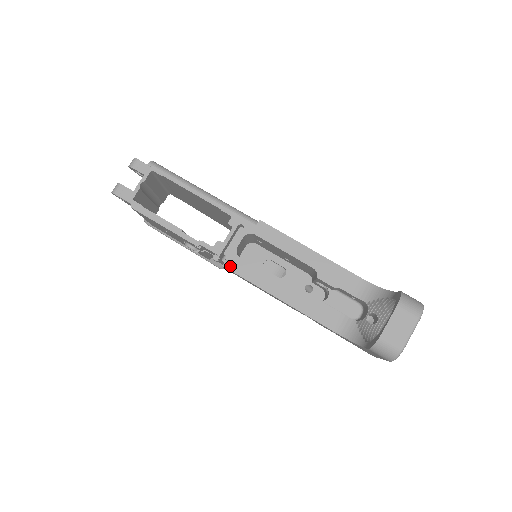
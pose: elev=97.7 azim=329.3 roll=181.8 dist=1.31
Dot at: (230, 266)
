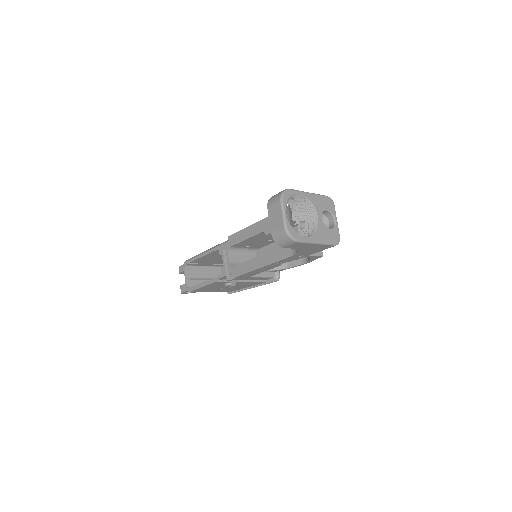
Dot at: occluded
